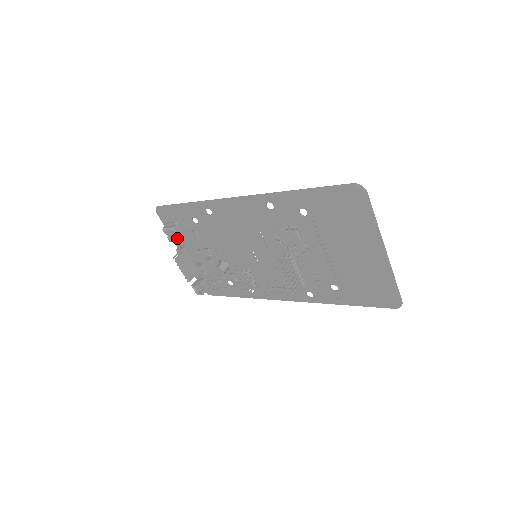
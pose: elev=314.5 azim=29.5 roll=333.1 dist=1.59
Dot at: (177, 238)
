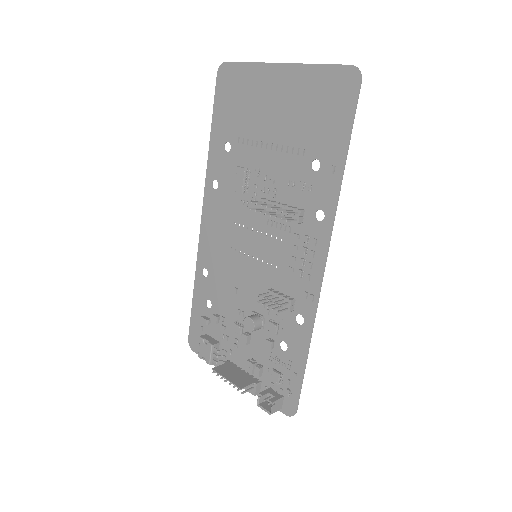
Dot at: (208, 346)
